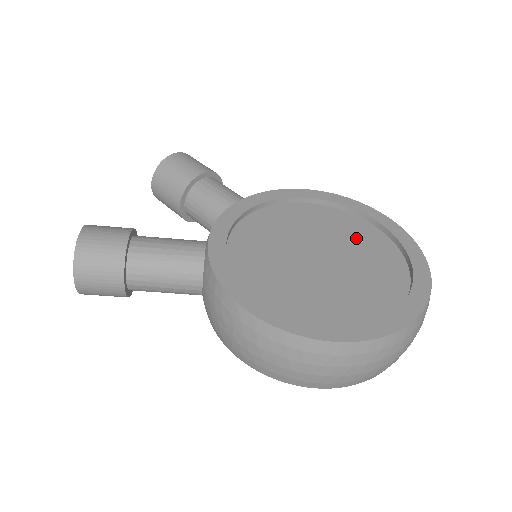
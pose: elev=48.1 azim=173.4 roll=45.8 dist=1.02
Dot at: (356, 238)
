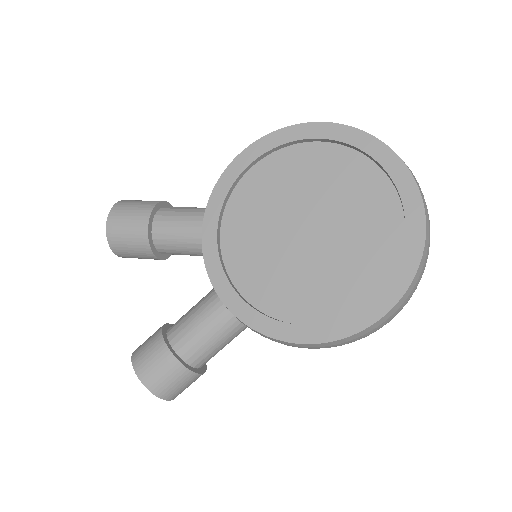
Dot at: (319, 176)
